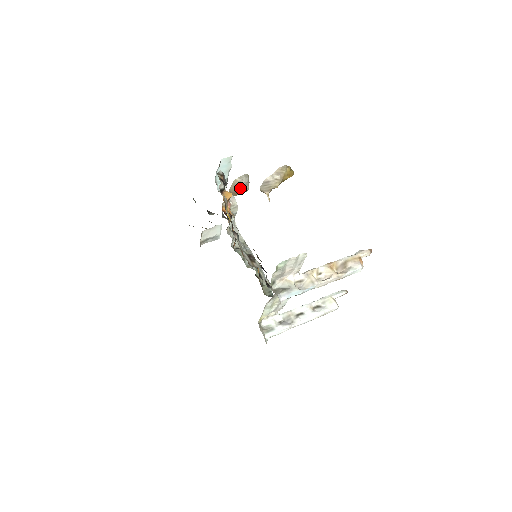
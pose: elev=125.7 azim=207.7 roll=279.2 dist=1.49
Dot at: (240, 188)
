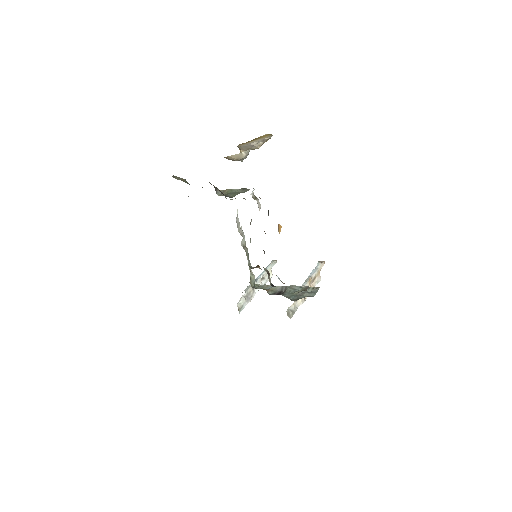
Dot at: (240, 160)
